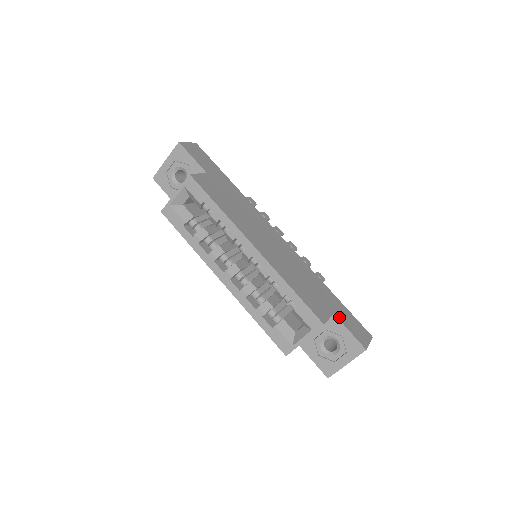
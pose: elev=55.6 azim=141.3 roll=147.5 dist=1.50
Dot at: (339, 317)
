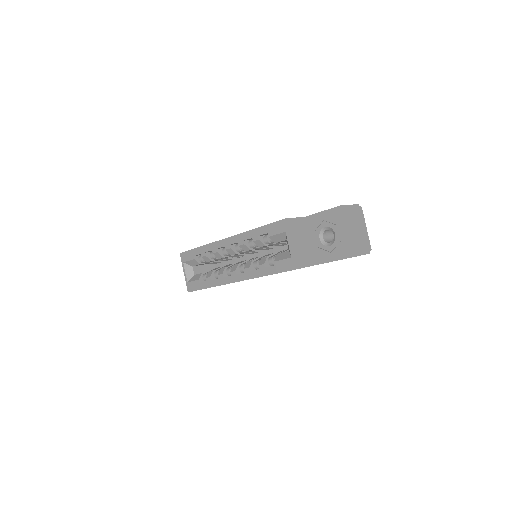
Dot at: (312, 215)
